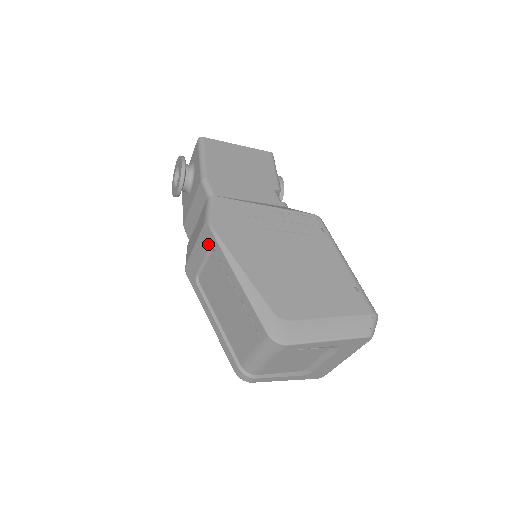
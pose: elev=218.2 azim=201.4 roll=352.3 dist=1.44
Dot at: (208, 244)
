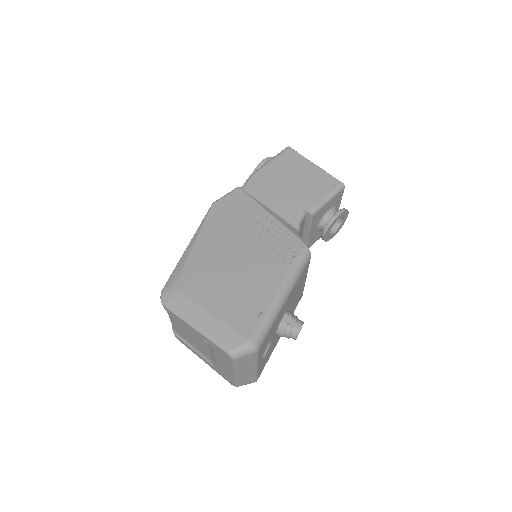
Dot at: occluded
